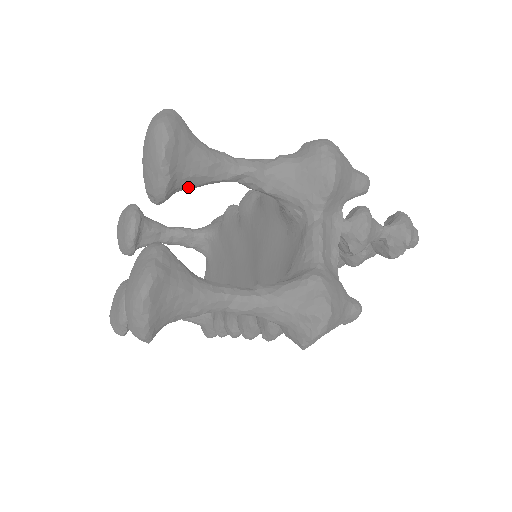
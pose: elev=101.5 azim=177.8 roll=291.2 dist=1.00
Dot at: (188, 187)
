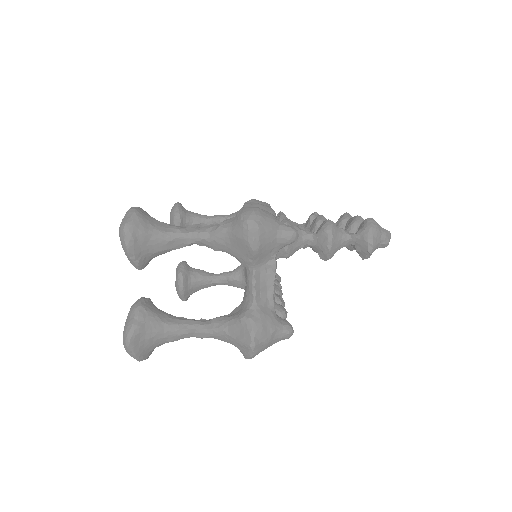
Dot at: occluded
